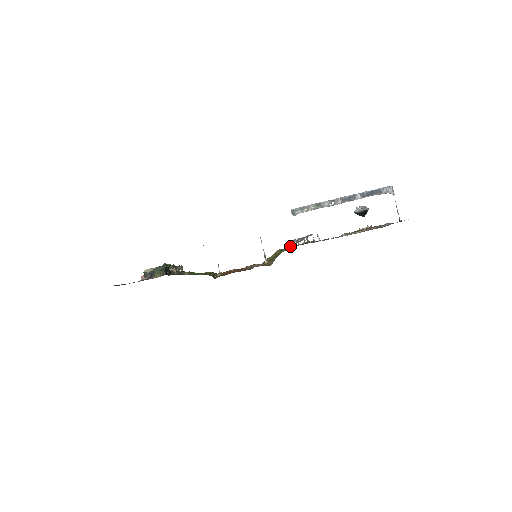
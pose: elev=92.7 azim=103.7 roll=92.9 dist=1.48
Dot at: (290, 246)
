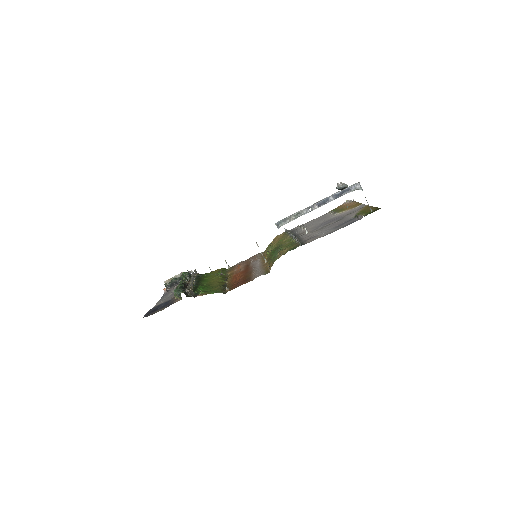
Dot at: (285, 232)
